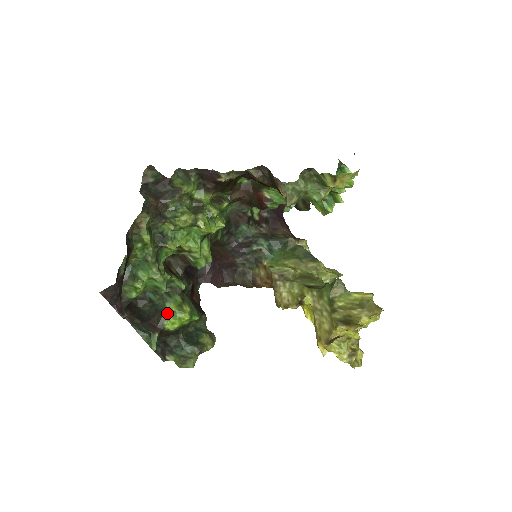
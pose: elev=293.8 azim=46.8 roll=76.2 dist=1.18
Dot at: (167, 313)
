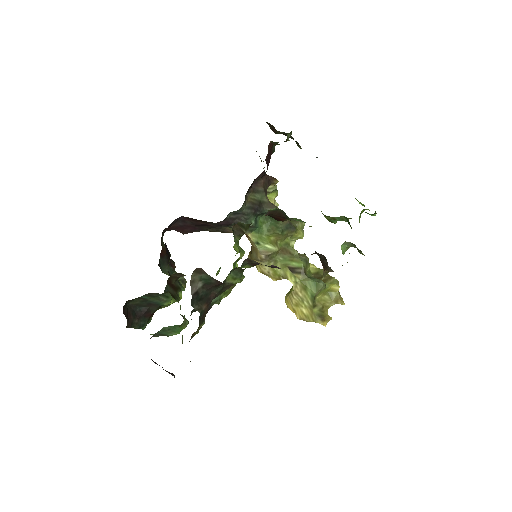
Dot at: (163, 306)
